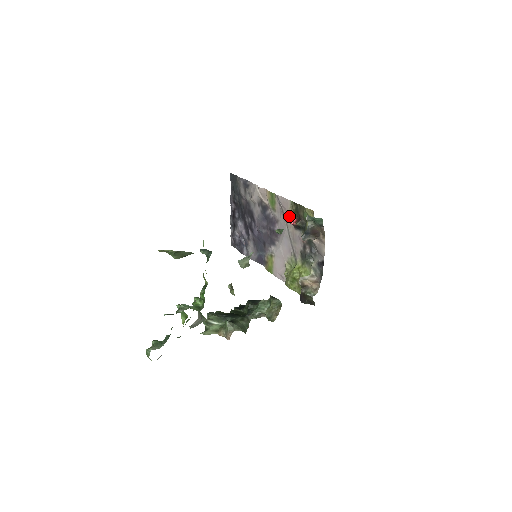
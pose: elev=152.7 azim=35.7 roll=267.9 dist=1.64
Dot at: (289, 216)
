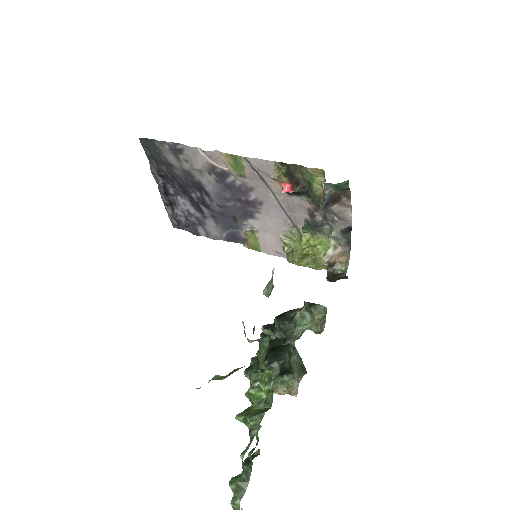
Dot at: (274, 181)
